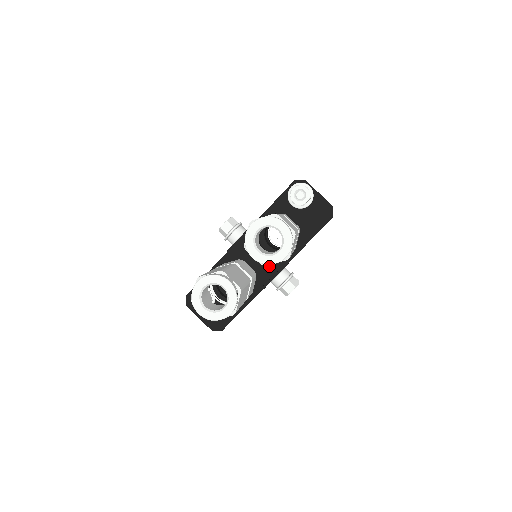
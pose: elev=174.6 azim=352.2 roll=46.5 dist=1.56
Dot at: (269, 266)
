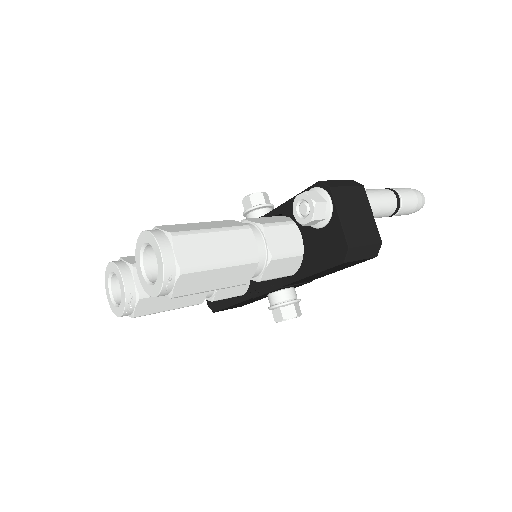
Dot at: occluded
